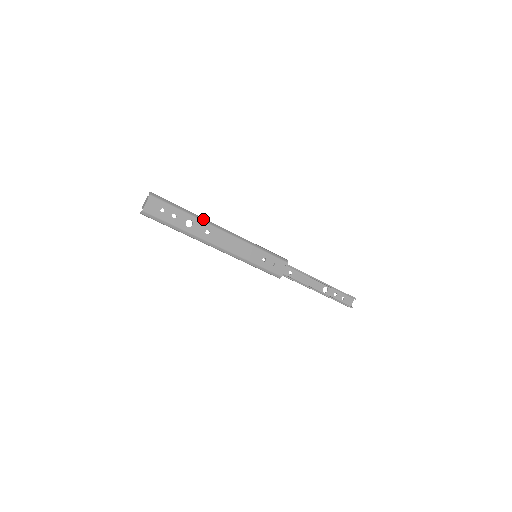
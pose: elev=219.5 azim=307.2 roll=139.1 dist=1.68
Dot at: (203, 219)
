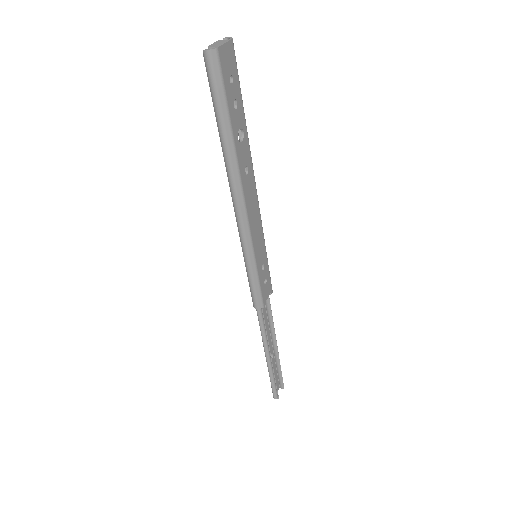
Dot at: (249, 147)
